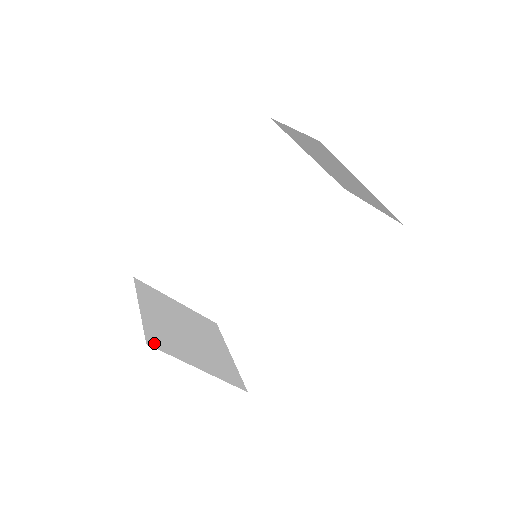
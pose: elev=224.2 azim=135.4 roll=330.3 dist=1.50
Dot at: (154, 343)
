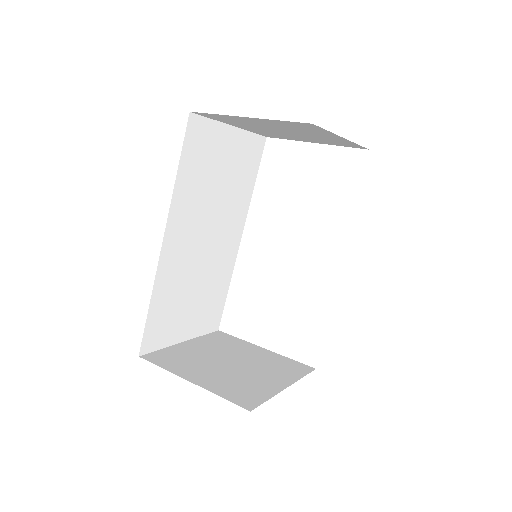
Dot at: (249, 404)
